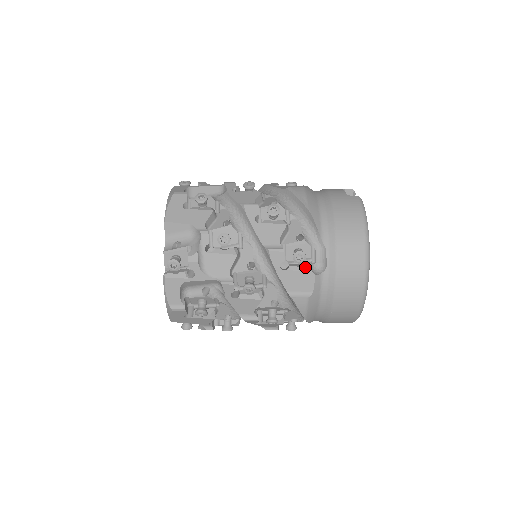
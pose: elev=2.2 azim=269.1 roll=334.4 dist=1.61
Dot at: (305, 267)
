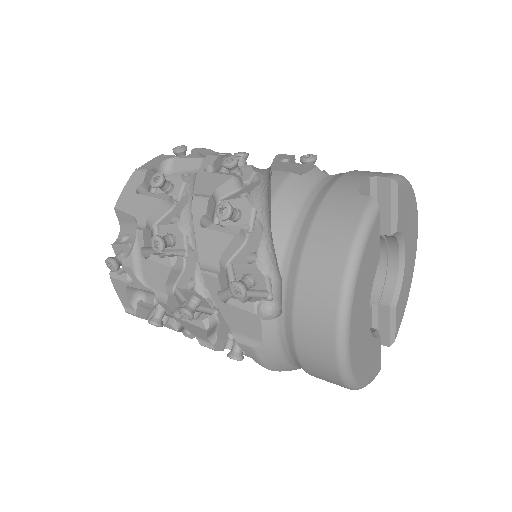
Dot at: (249, 305)
